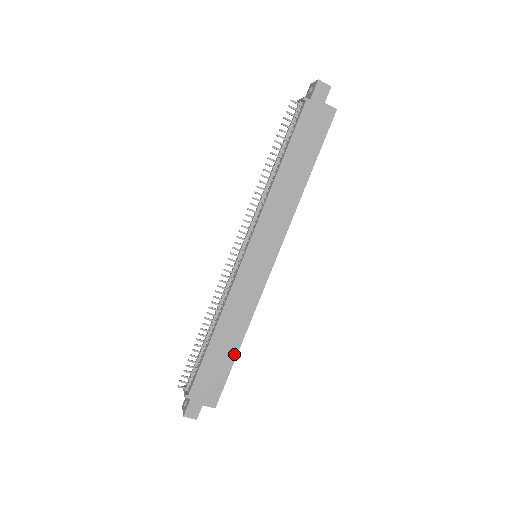
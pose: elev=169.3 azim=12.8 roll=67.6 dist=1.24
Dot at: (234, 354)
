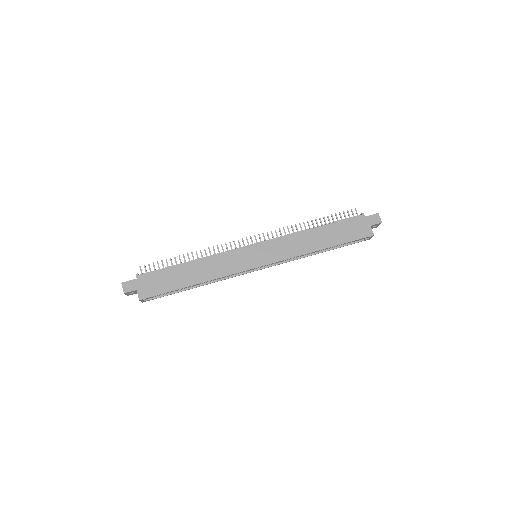
Dot at: (185, 285)
